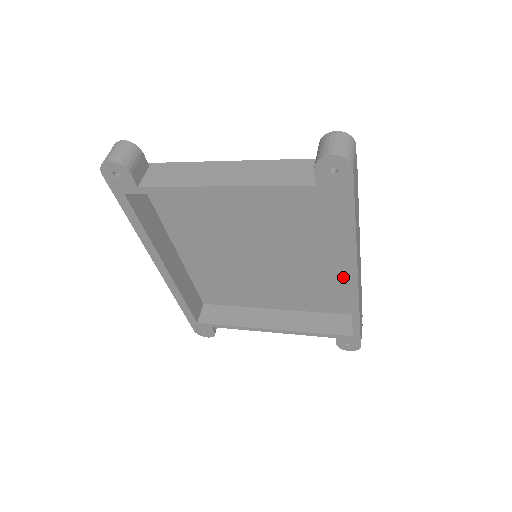
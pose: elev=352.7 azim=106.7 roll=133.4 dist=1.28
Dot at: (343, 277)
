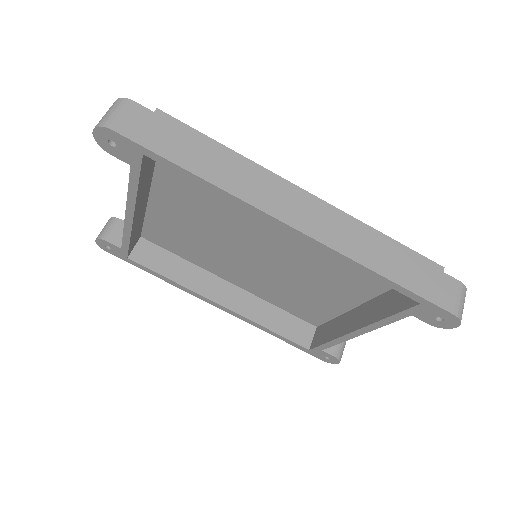
Dot at: occluded
